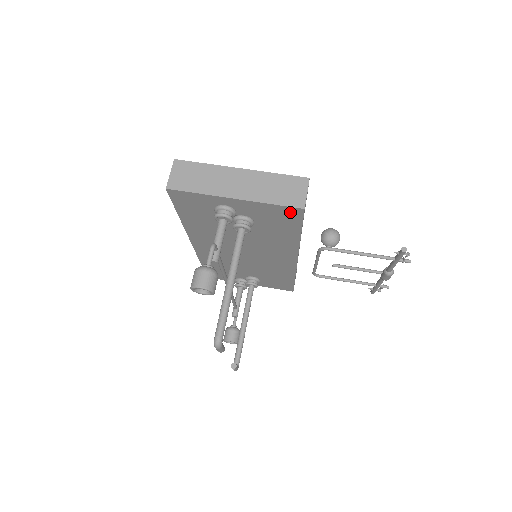
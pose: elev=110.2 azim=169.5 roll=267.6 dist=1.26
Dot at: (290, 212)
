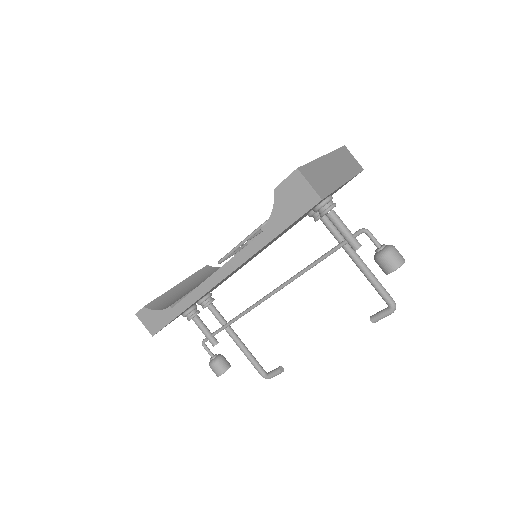
Dot at: occluded
